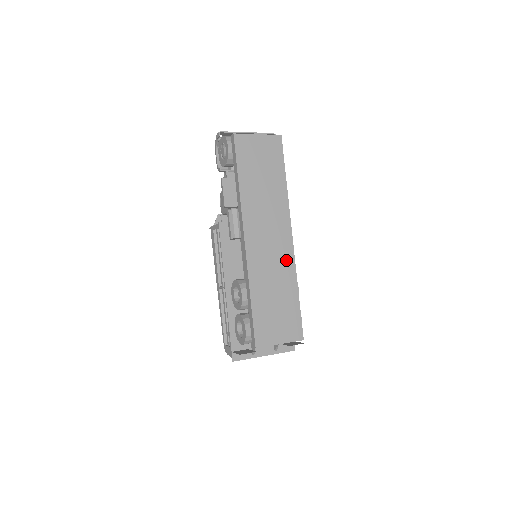
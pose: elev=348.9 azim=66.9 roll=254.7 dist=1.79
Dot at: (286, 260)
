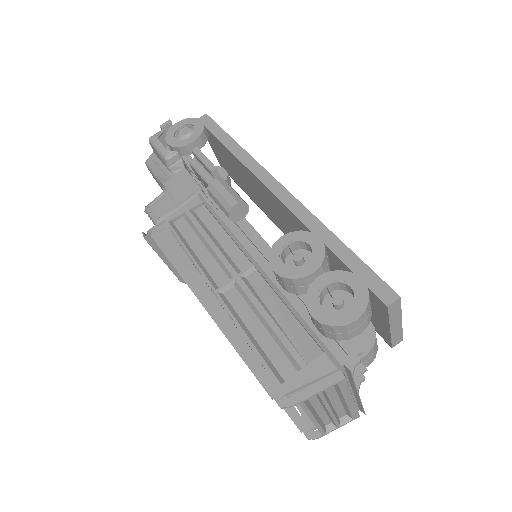
Dot at: occluded
